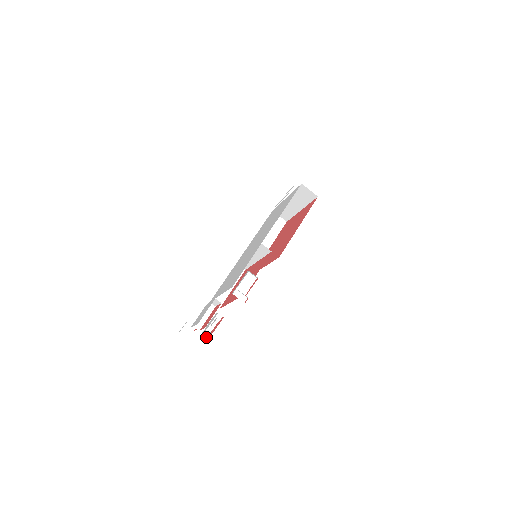
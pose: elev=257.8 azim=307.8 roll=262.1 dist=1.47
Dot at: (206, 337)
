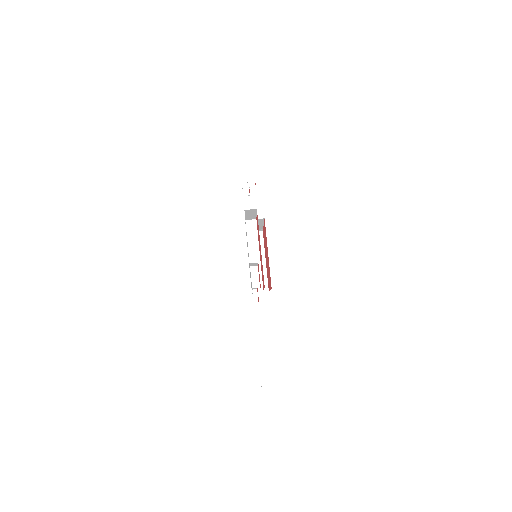
Dot at: occluded
